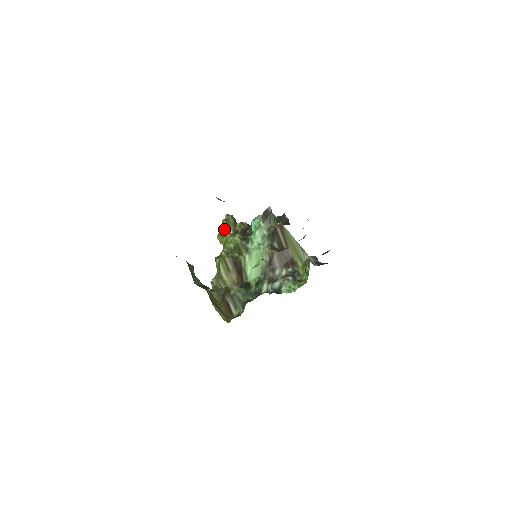
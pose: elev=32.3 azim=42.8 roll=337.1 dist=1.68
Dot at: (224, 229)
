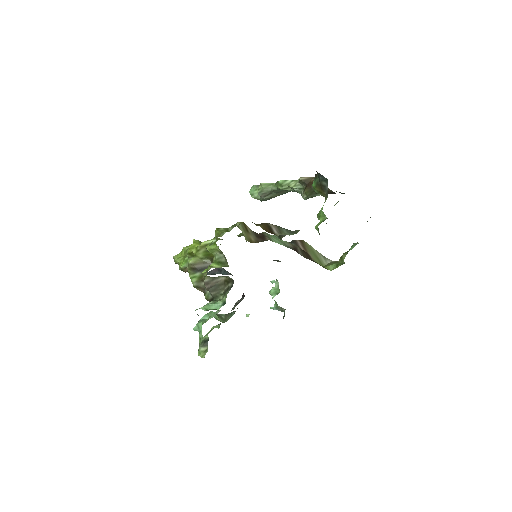
Dot at: occluded
